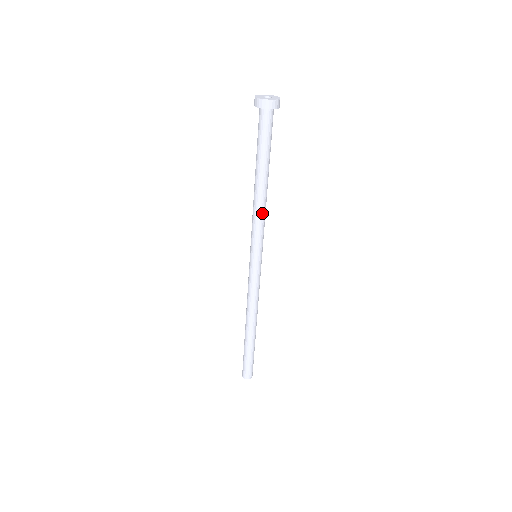
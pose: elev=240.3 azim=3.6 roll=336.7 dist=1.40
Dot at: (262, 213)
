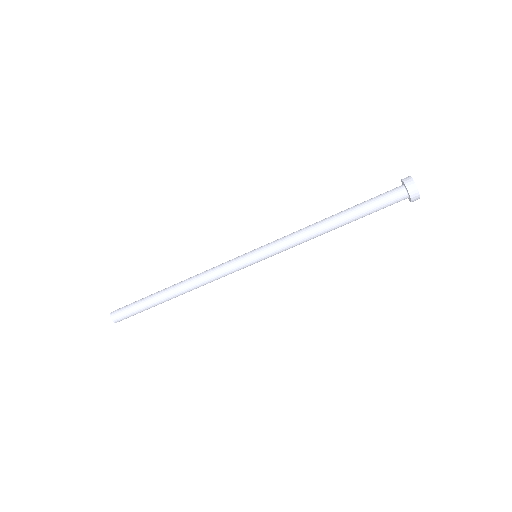
Dot at: occluded
